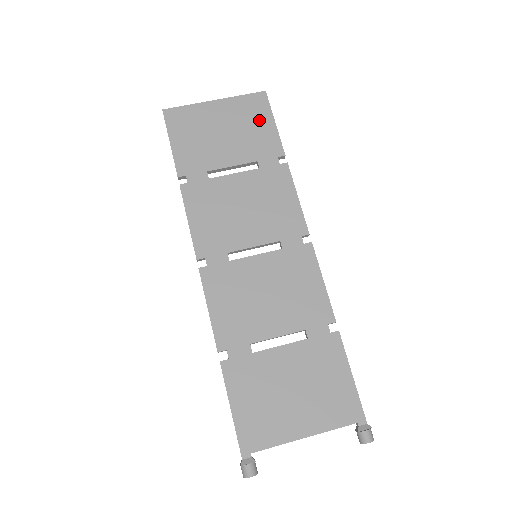
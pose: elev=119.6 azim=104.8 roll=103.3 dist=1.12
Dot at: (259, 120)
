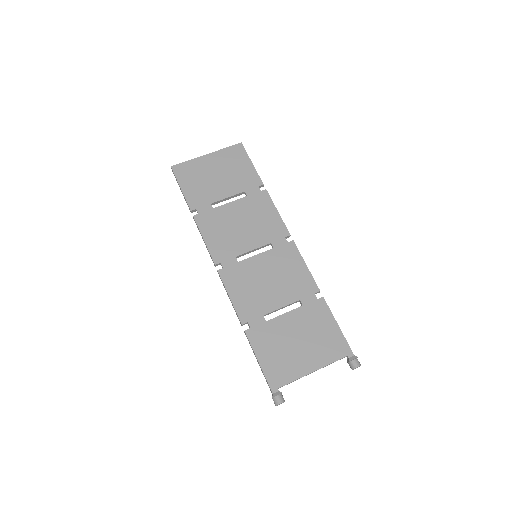
Dot at: (241, 163)
